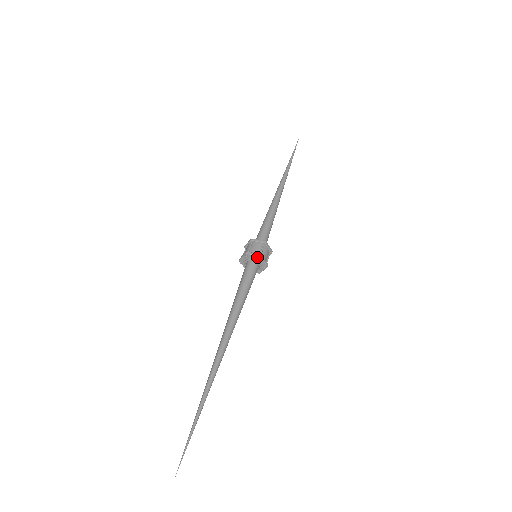
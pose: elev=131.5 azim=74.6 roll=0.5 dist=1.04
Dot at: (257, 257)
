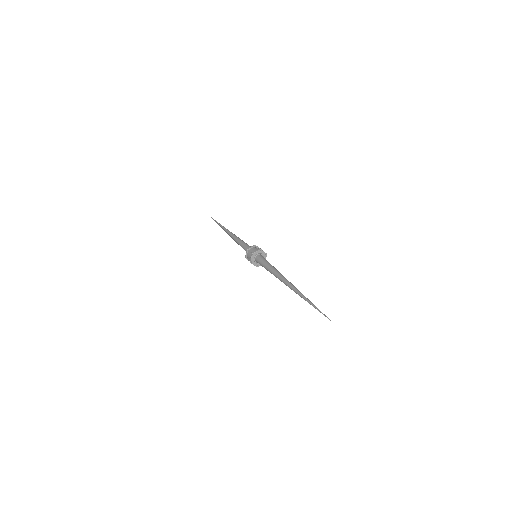
Dot at: (259, 251)
